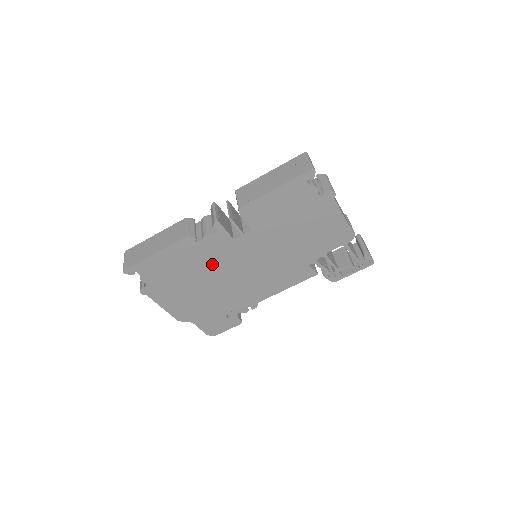
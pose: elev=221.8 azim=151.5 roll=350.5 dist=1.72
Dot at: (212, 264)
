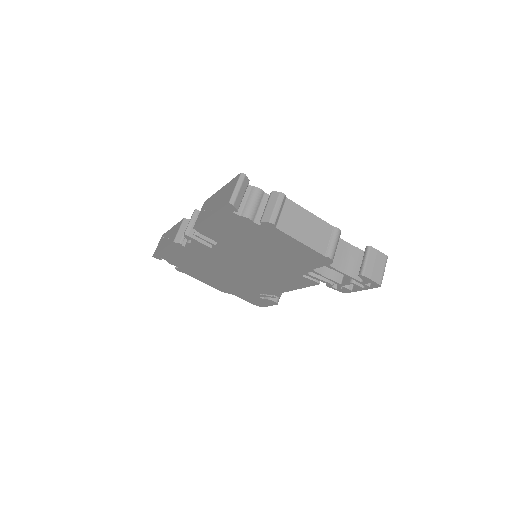
Dot at: (211, 262)
